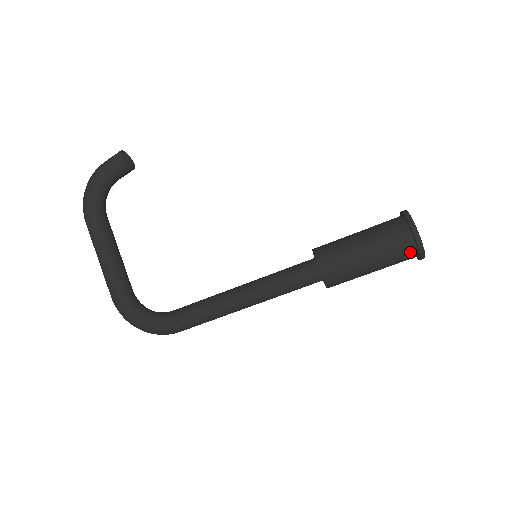
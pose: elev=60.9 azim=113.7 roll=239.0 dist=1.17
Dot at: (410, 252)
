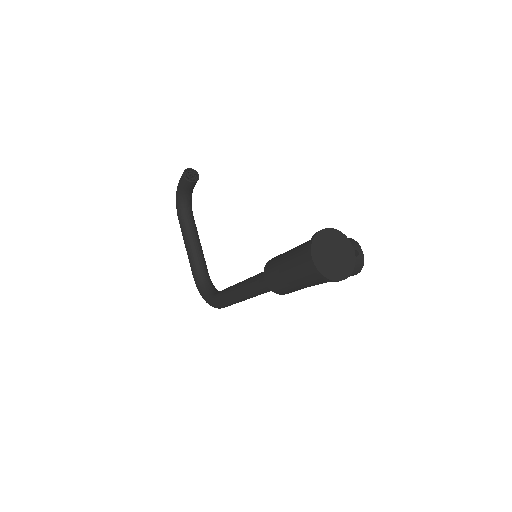
Dot at: (318, 275)
